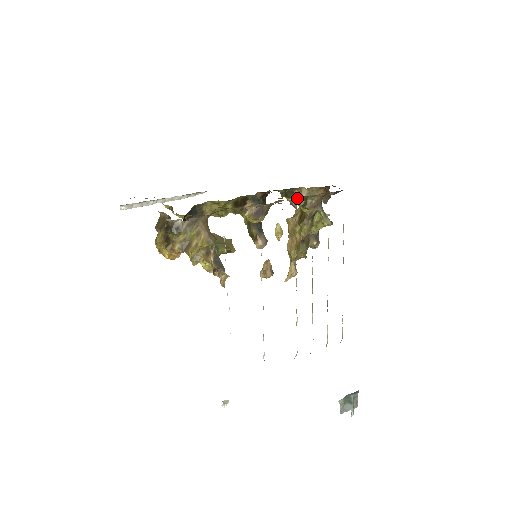
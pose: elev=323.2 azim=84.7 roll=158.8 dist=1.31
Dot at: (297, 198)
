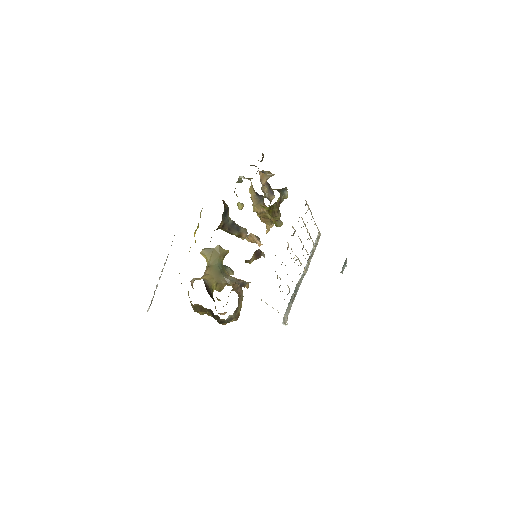
Dot at: (263, 207)
